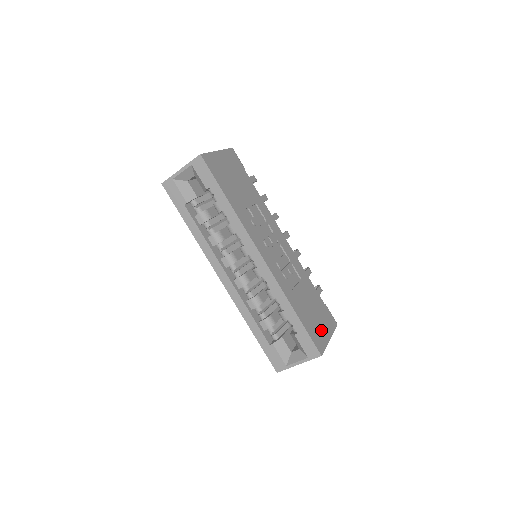
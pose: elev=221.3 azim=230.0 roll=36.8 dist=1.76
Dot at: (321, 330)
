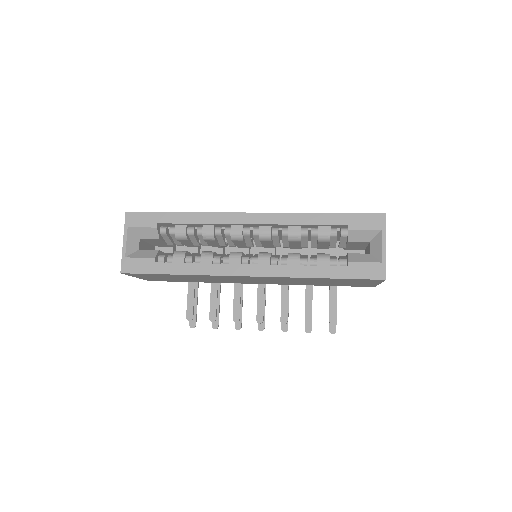
Dot at: occluded
